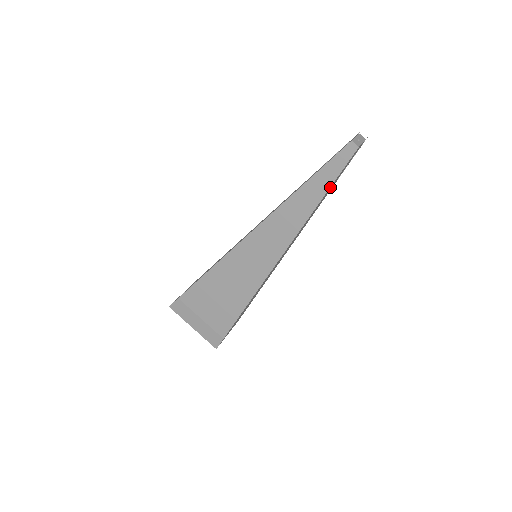
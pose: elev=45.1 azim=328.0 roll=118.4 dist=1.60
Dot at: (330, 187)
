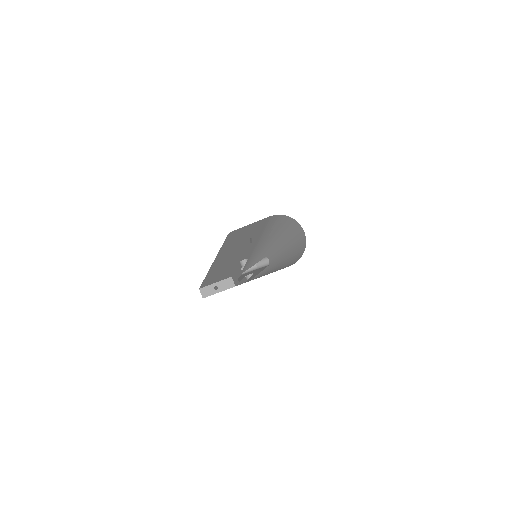
Dot at: occluded
